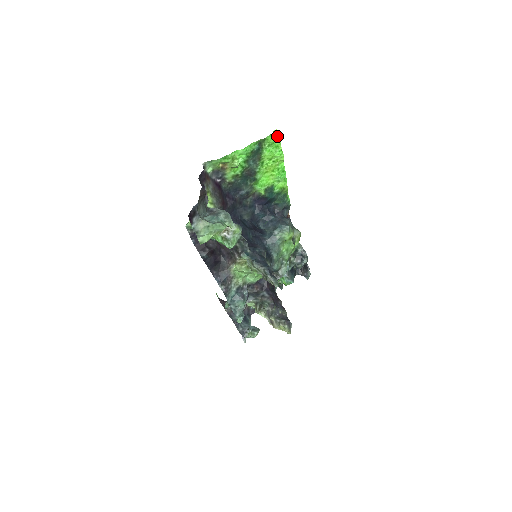
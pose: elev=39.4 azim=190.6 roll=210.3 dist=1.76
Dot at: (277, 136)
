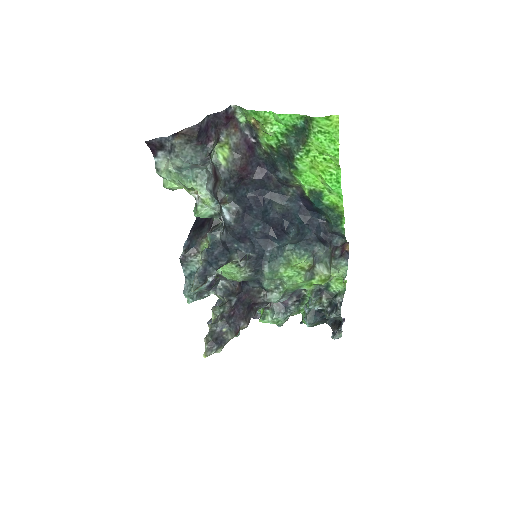
Dot at: (337, 126)
